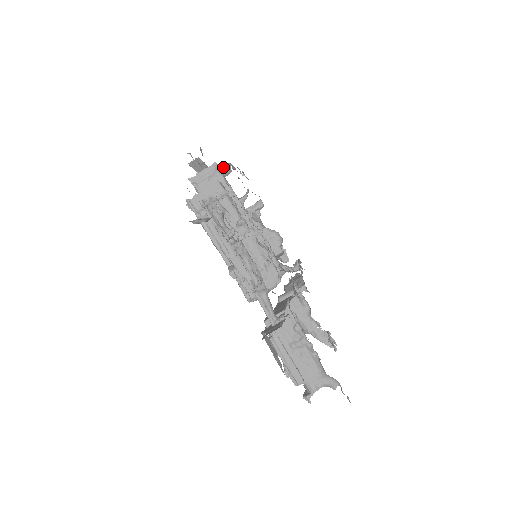
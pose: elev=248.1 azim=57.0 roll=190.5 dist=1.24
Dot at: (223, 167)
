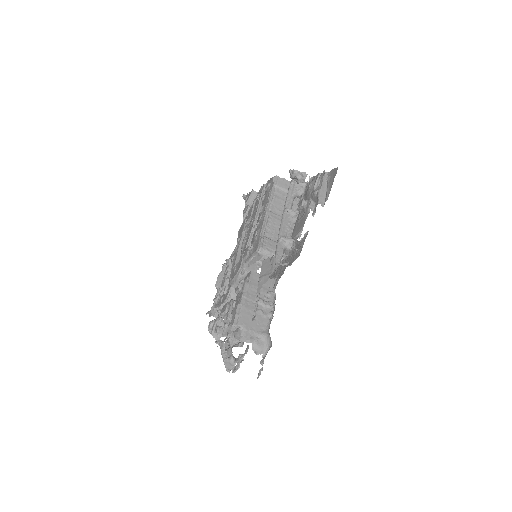
Dot at: occluded
